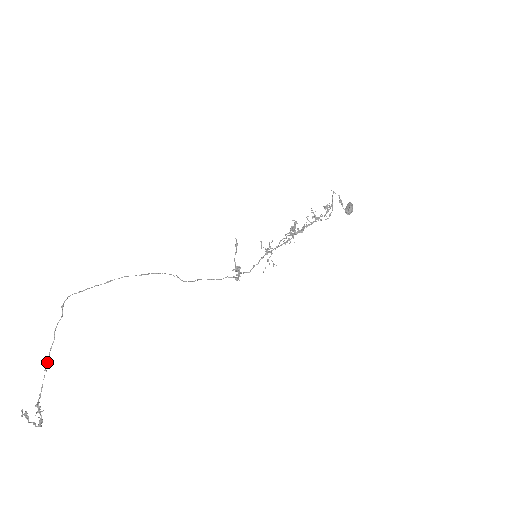
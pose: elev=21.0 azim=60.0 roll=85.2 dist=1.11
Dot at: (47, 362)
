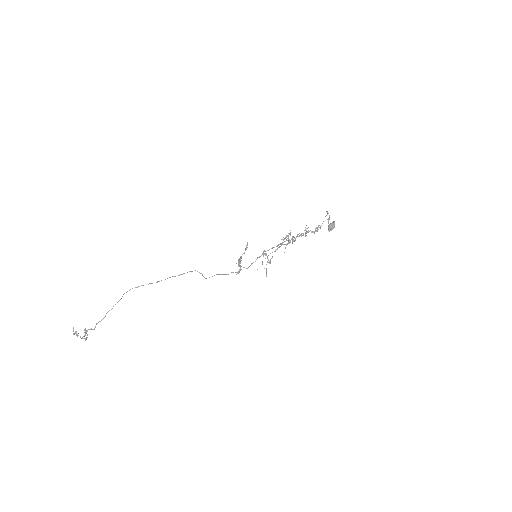
Dot at: (103, 318)
